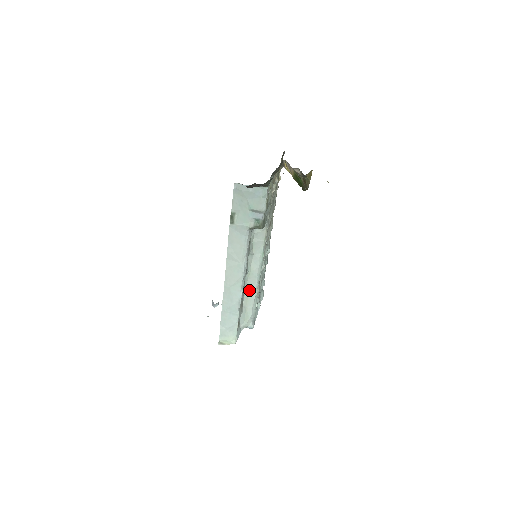
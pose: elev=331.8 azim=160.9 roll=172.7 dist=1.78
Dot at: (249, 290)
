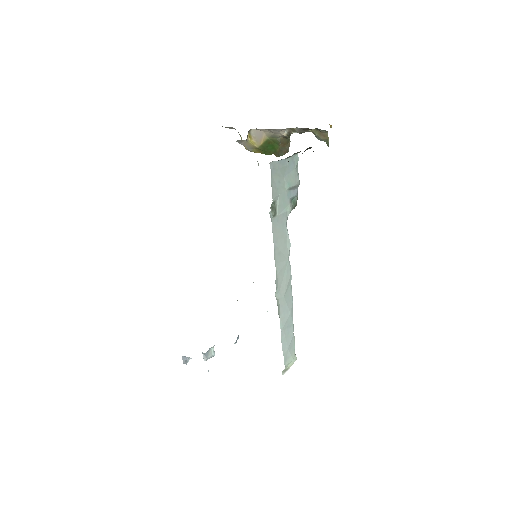
Dot at: (276, 294)
